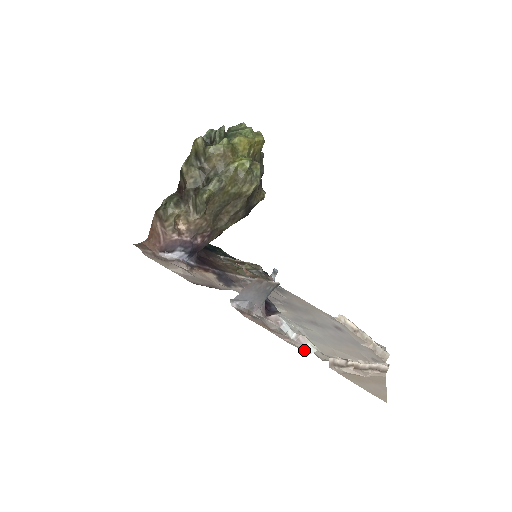
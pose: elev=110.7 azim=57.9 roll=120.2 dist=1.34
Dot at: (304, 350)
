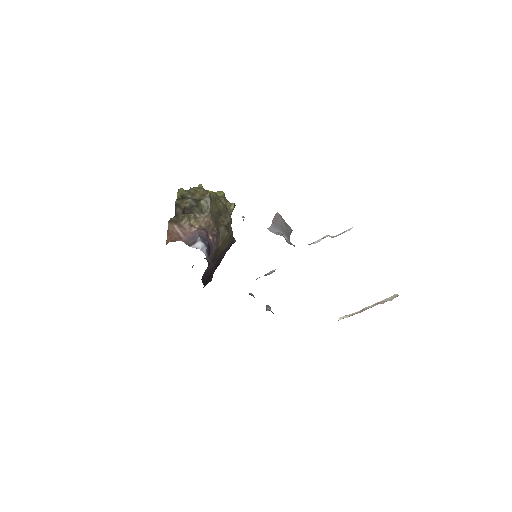
Dot at: (344, 232)
